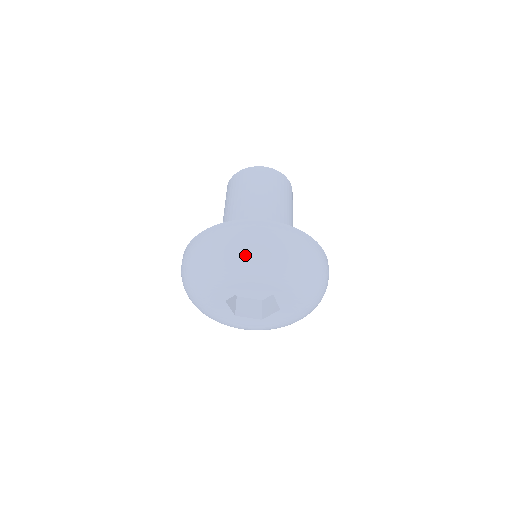
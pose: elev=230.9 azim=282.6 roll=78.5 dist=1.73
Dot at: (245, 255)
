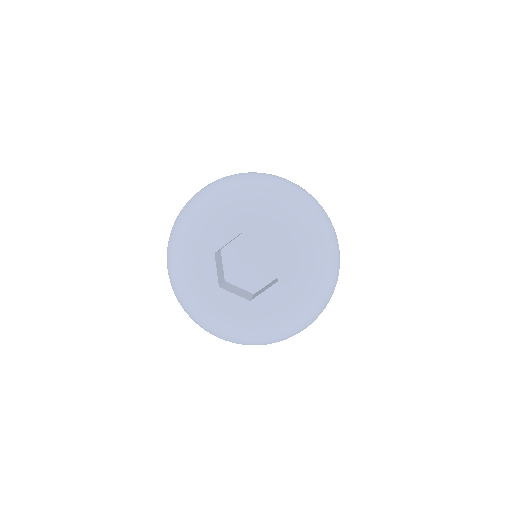
Dot at: (253, 186)
